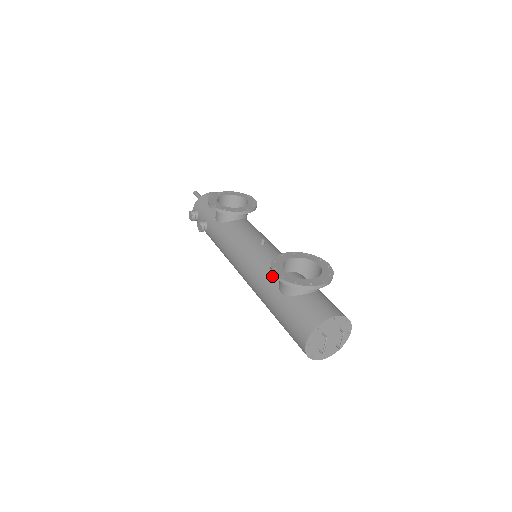
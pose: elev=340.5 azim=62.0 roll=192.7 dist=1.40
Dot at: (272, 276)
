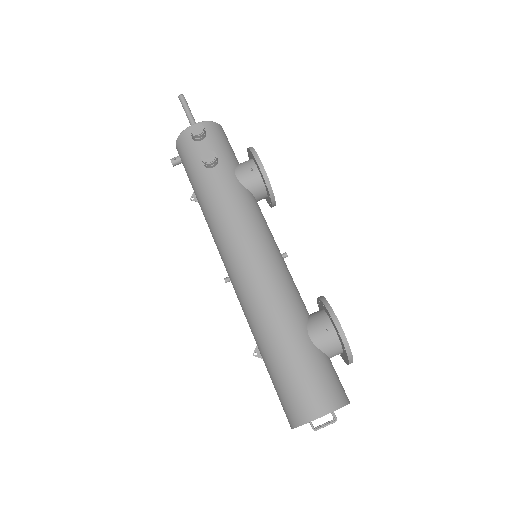
Dot at: (301, 308)
